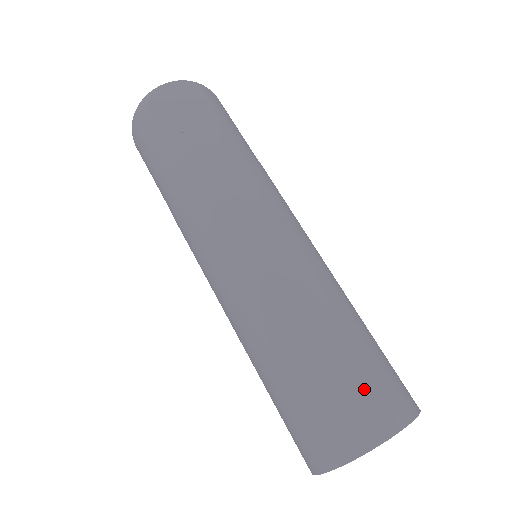
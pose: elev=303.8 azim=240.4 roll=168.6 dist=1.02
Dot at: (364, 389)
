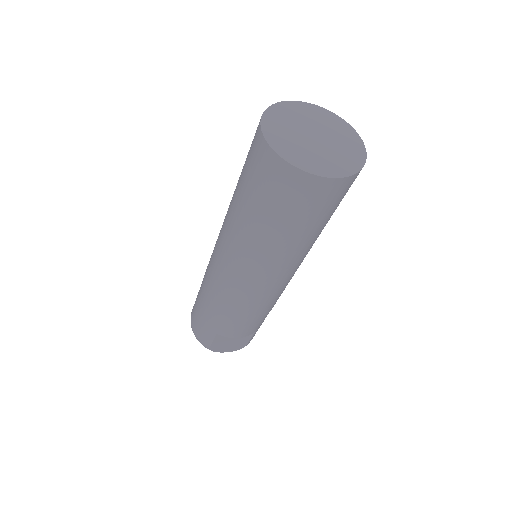
Dot at: occluded
